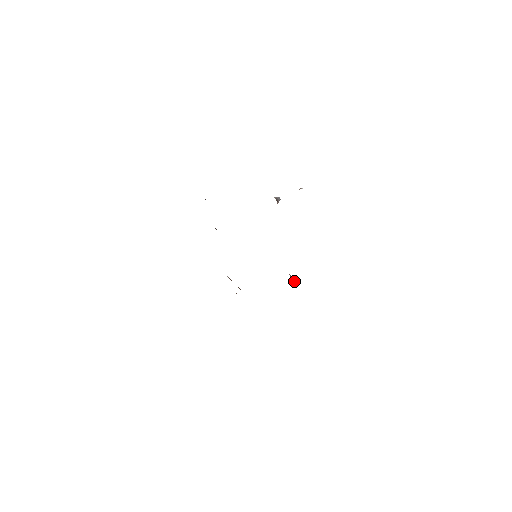
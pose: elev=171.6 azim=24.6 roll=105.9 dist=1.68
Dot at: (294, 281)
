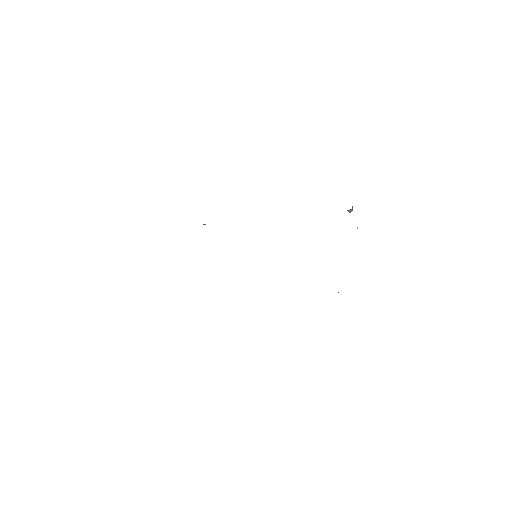
Dot at: occluded
